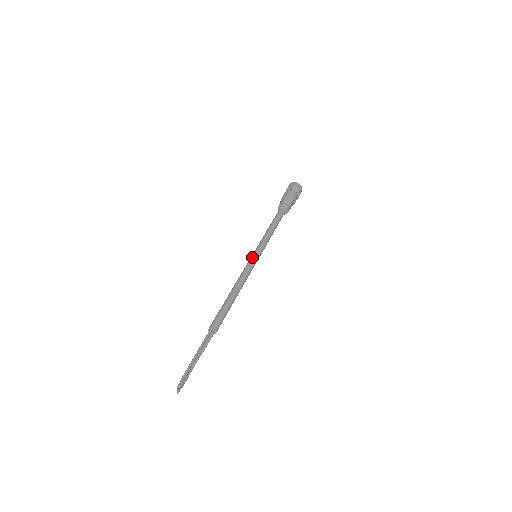
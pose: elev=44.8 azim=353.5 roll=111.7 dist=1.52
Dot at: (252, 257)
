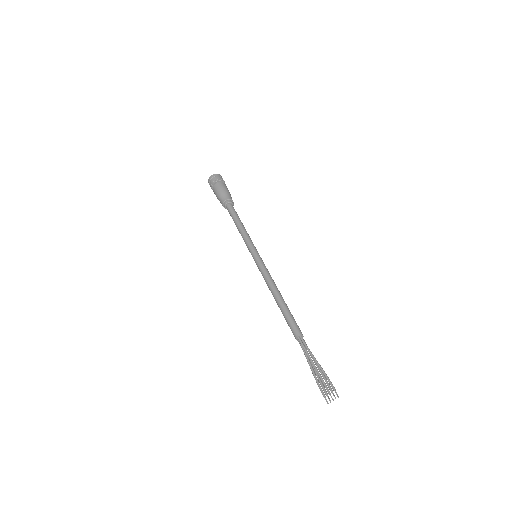
Dot at: (261, 258)
